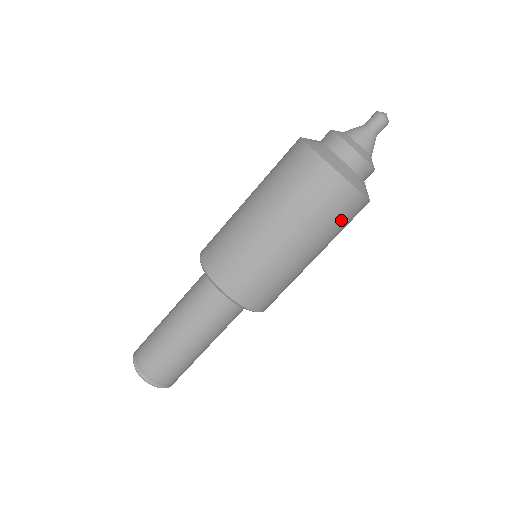
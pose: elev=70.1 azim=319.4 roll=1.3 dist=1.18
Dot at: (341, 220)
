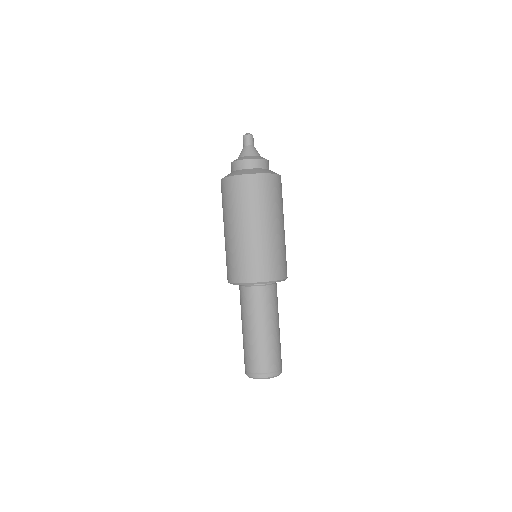
Dot at: occluded
